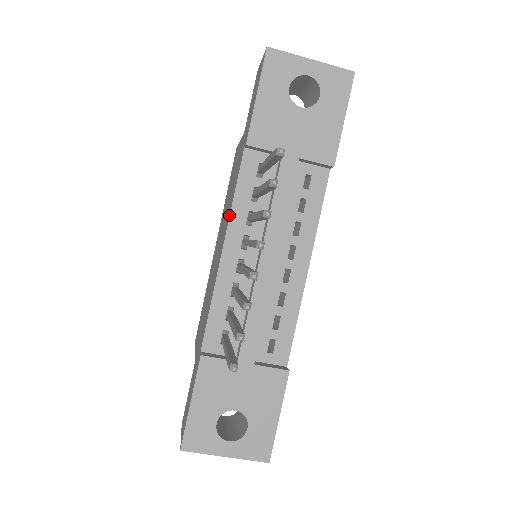
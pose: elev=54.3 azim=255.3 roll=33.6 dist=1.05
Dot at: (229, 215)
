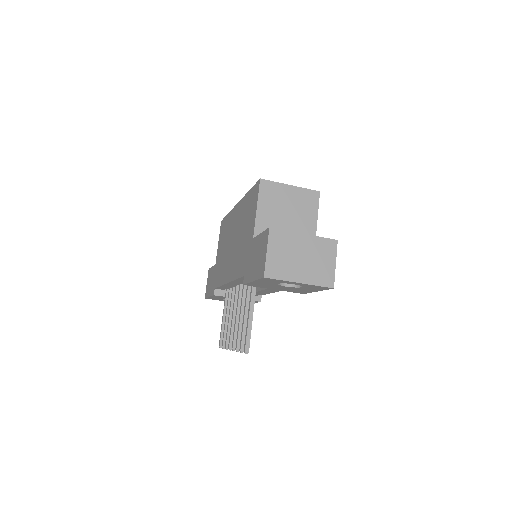
Dot at: (232, 279)
